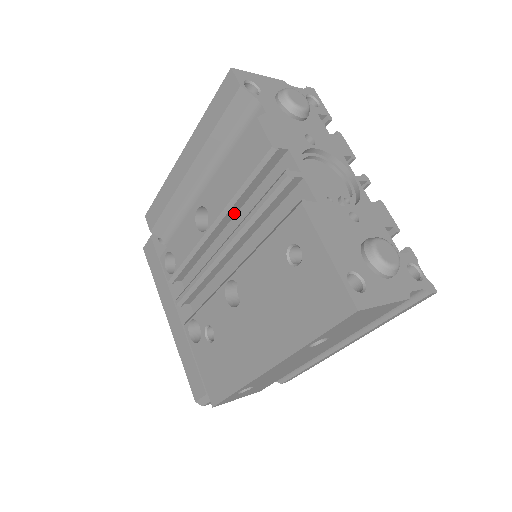
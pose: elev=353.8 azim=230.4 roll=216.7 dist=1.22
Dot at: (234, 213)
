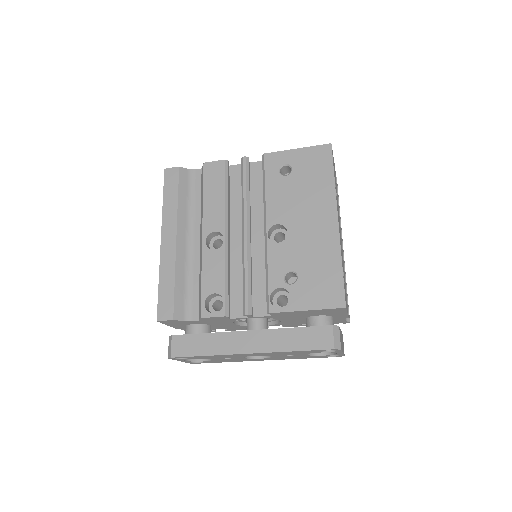
Dot at: (229, 222)
